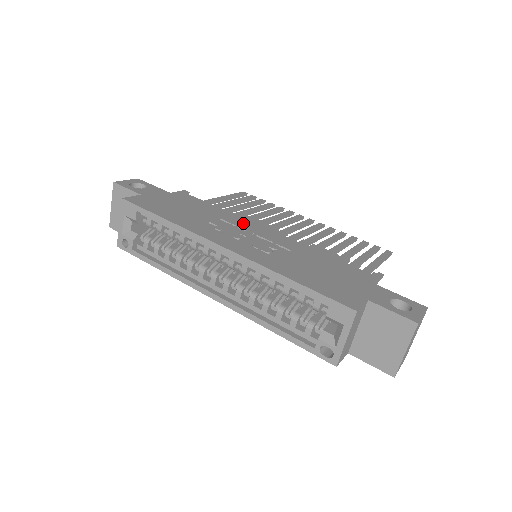
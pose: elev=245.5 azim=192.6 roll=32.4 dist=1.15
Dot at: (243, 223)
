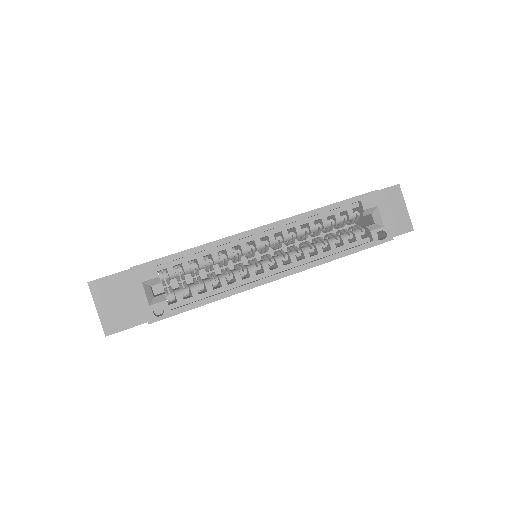
Dot at: occluded
